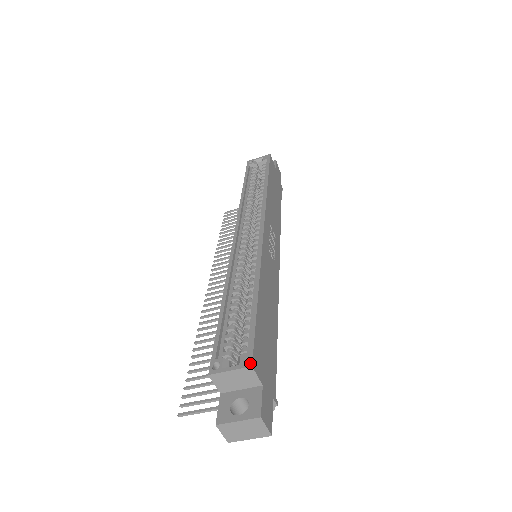
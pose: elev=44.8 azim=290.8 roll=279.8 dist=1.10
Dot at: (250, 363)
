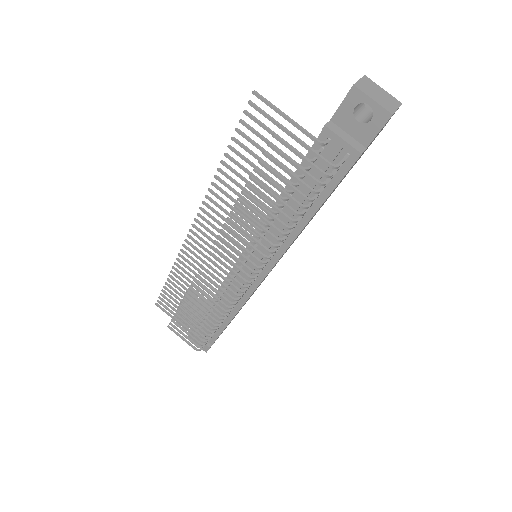
Dot at: occluded
